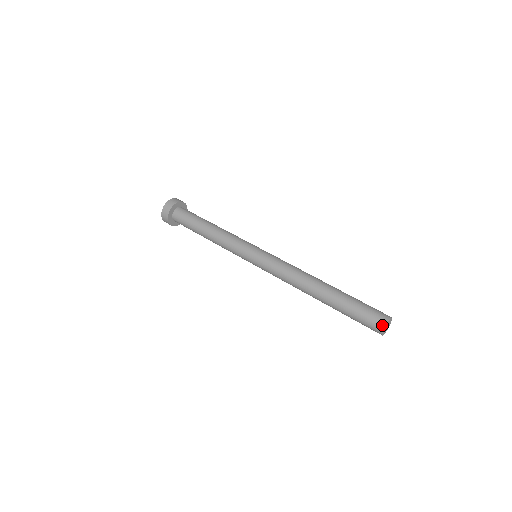
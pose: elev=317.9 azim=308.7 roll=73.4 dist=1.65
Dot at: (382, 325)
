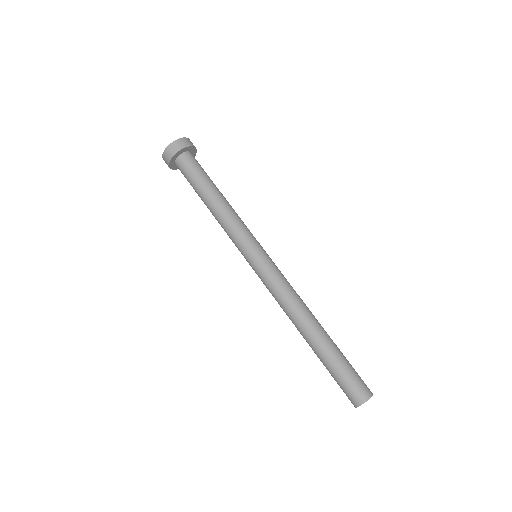
Dot at: (356, 403)
